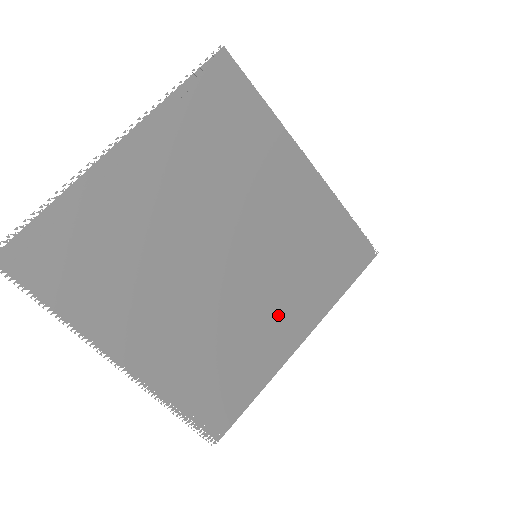
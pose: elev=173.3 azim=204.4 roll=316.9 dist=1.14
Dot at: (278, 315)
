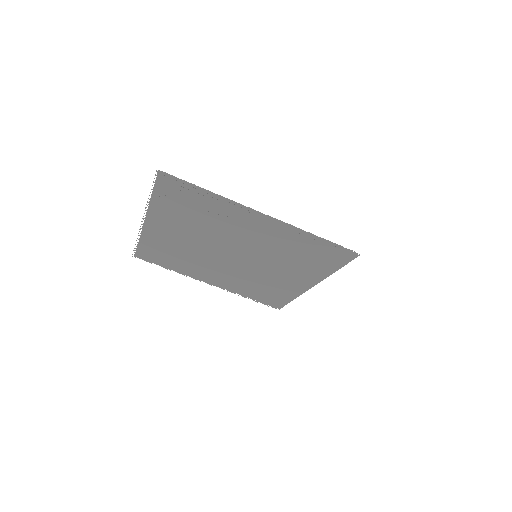
Dot at: (288, 277)
